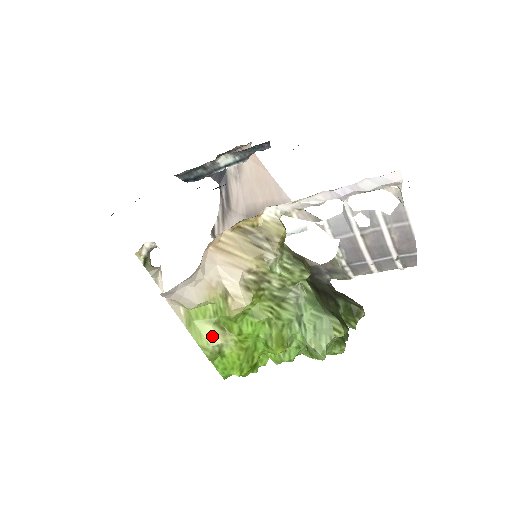
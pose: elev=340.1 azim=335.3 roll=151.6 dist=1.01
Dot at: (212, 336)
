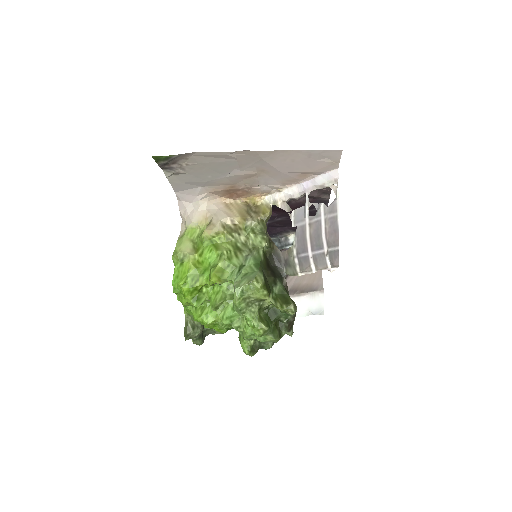
Dot at: (186, 247)
